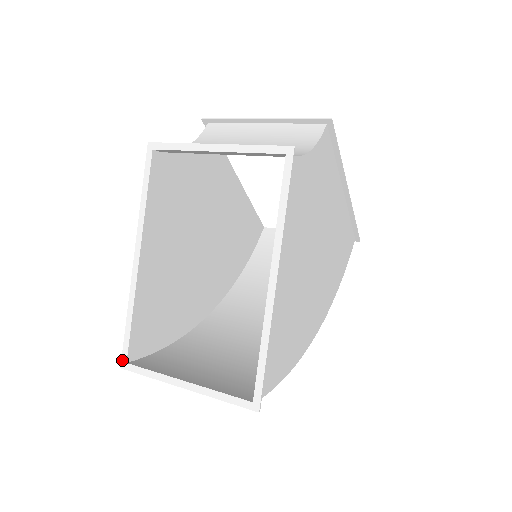
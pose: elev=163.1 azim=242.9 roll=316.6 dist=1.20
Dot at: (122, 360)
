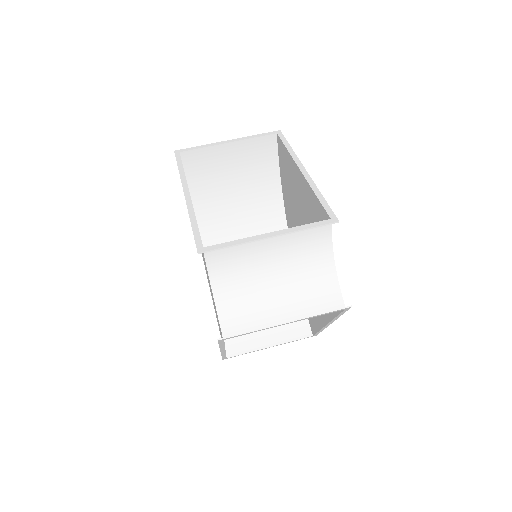
Dot at: (223, 359)
